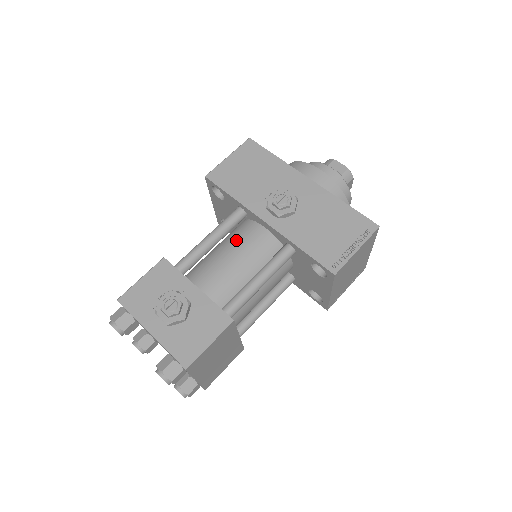
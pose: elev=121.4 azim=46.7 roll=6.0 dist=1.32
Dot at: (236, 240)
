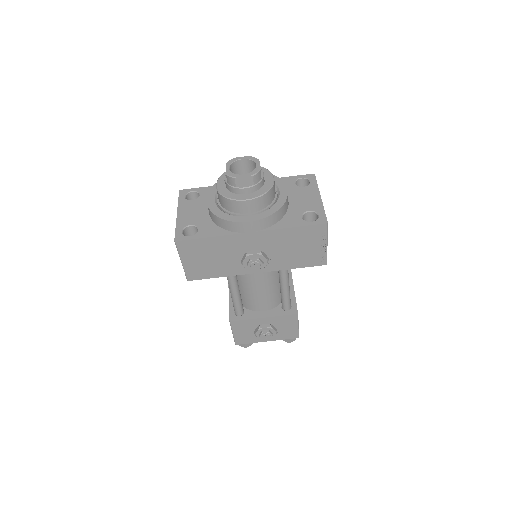
Dot at: (248, 282)
